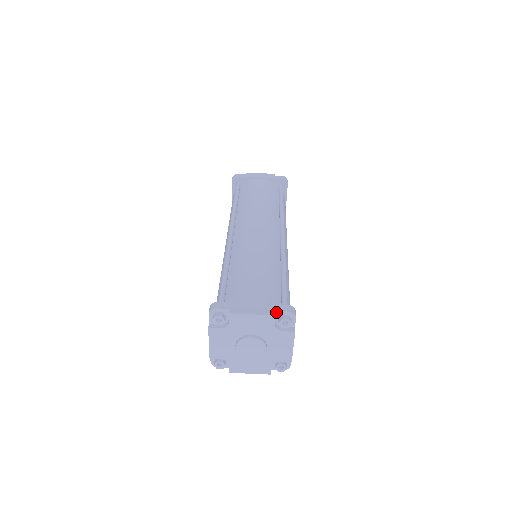
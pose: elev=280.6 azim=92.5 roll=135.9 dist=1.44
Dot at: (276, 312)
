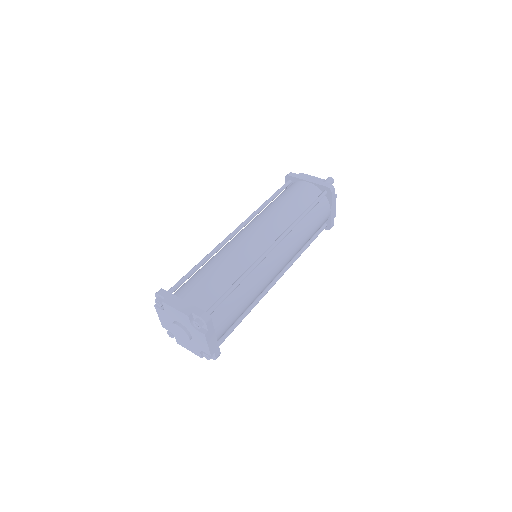
Dot at: (193, 313)
